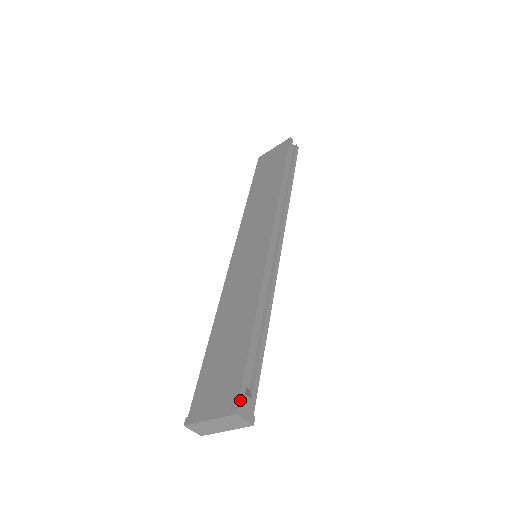
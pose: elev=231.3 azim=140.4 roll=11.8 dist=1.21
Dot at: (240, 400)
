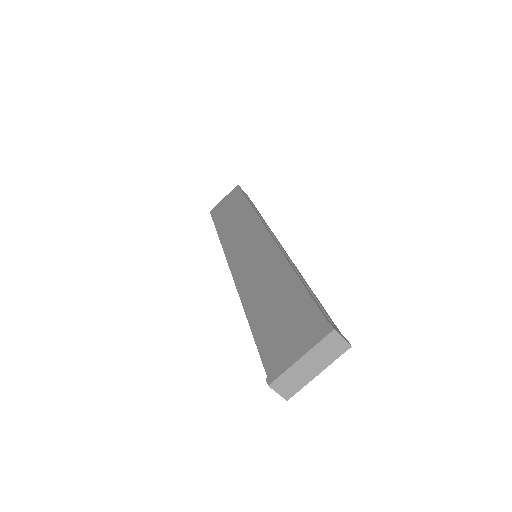
Dot at: (328, 322)
